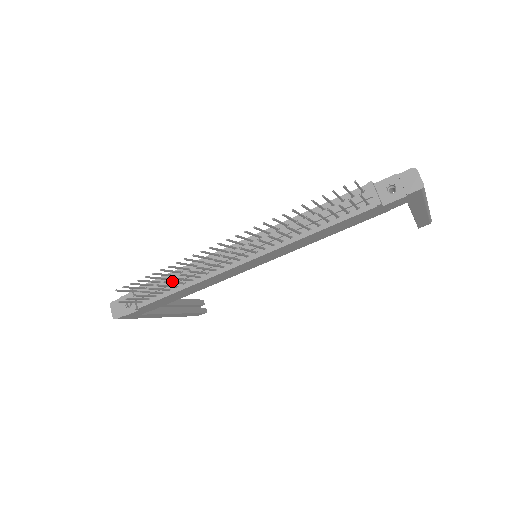
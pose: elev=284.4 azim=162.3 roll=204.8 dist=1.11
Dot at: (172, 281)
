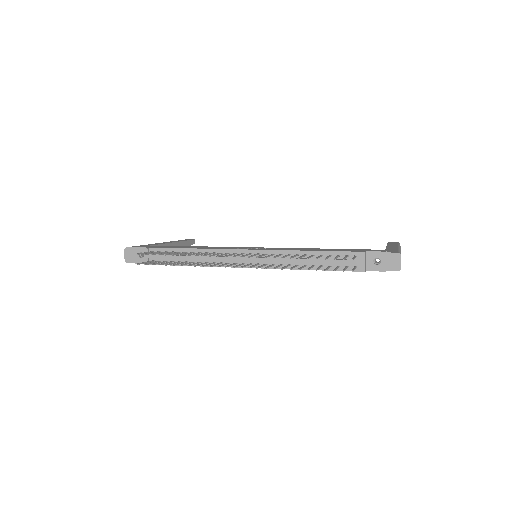
Dot at: (184, 257)
